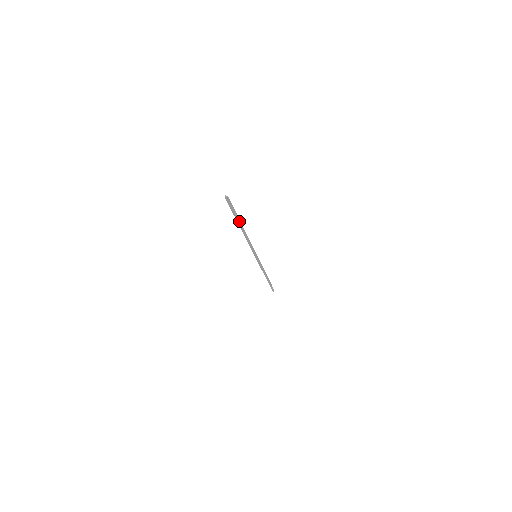
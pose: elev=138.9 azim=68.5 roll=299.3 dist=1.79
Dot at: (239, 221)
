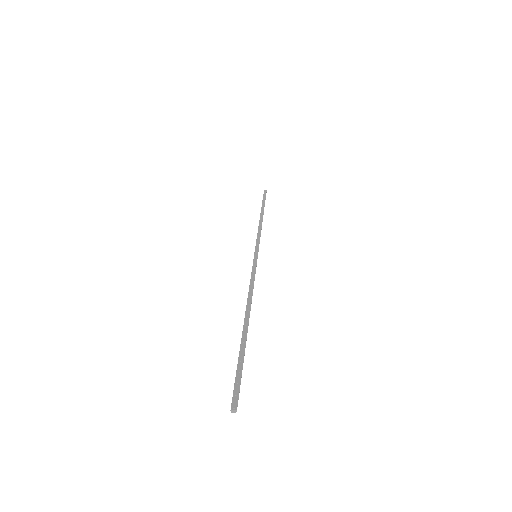
Dot at: (245, 339)
